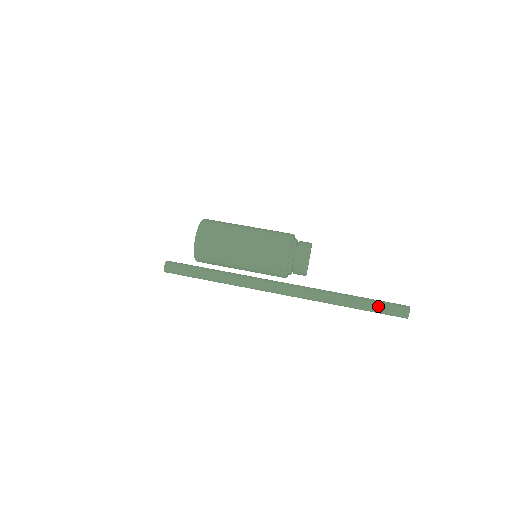
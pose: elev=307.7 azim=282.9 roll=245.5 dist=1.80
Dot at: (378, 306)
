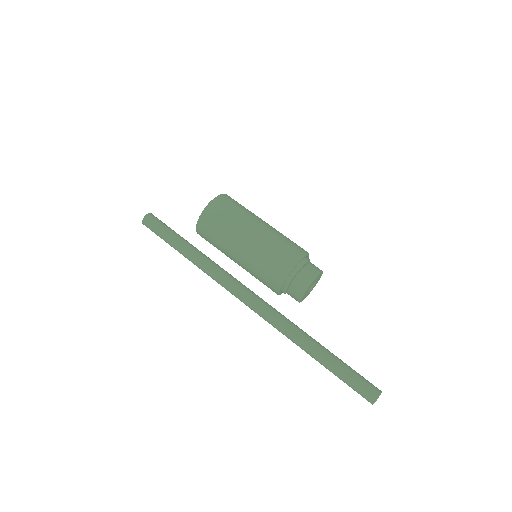
Dot at: (345, 373)
